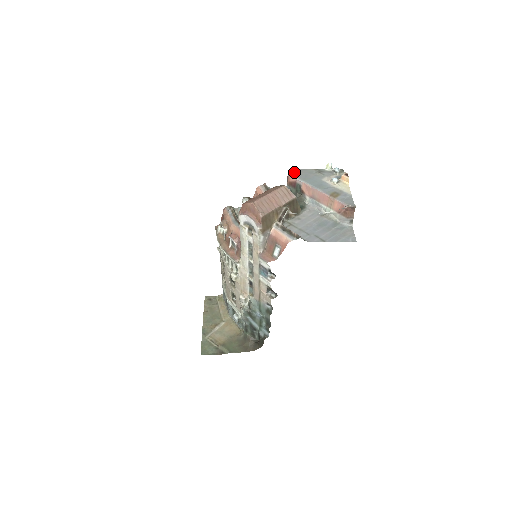
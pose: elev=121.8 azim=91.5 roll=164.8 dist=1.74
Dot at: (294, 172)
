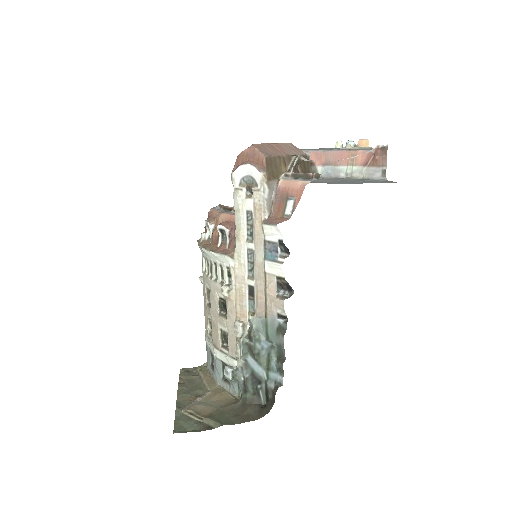
Dot at: occluded
